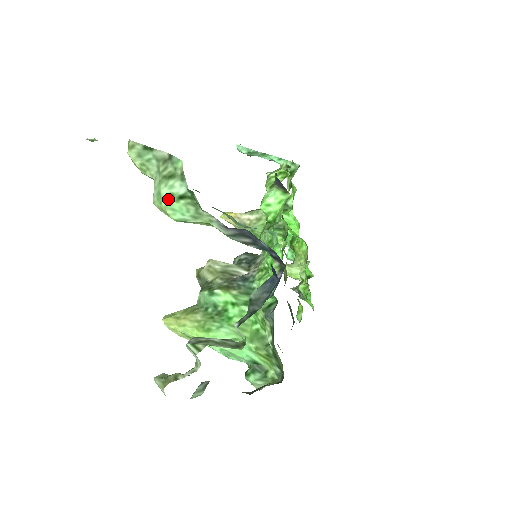
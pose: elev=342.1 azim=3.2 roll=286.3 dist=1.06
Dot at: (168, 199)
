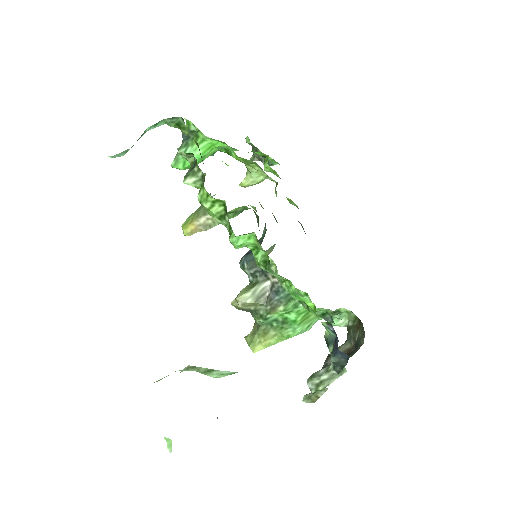
Dot at: (222, 376)
